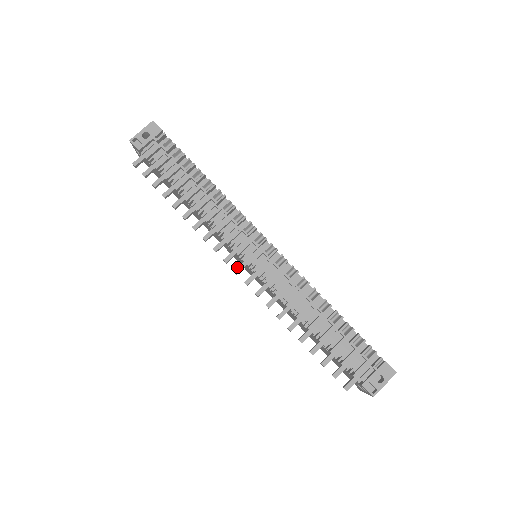
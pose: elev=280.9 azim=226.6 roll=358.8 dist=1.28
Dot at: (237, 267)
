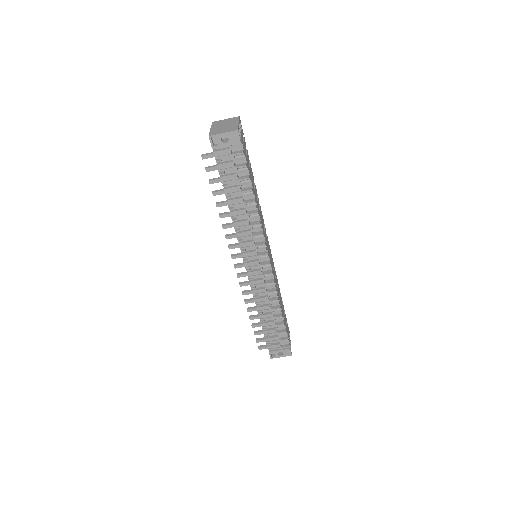
Dot at: (238, 265)
